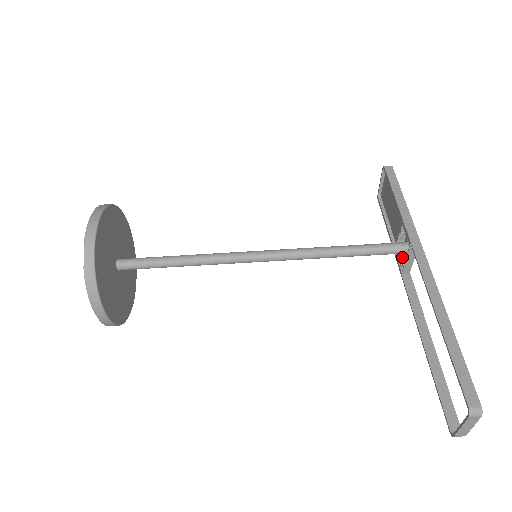
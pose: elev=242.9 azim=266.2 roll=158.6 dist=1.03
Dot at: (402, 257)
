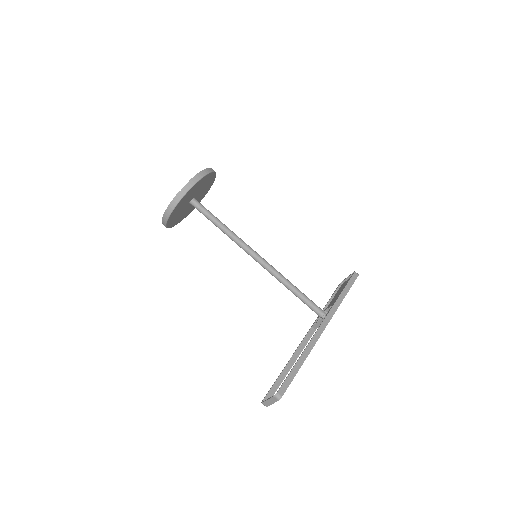
Dot at: (320, 319)
